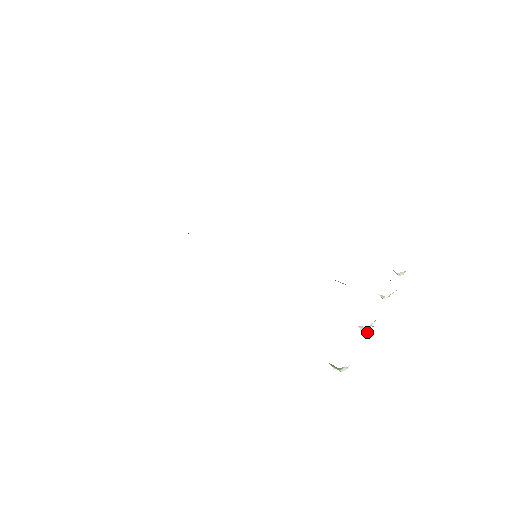
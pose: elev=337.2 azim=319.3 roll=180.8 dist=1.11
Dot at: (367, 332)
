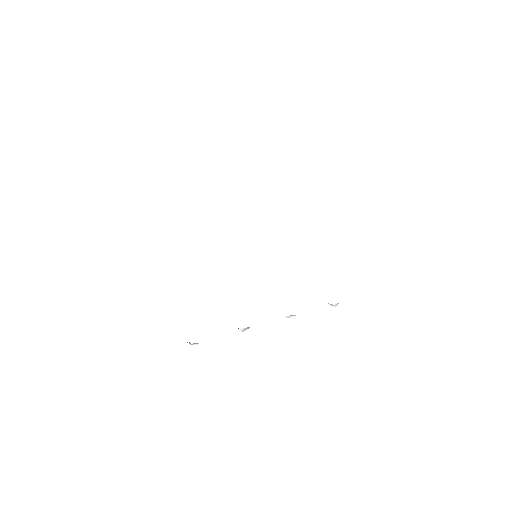
Dot at: occluded
